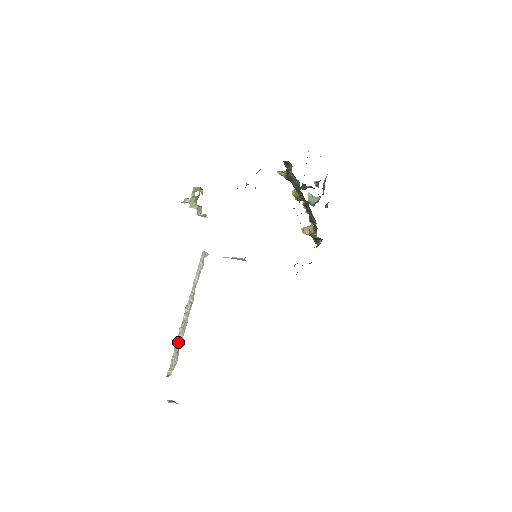
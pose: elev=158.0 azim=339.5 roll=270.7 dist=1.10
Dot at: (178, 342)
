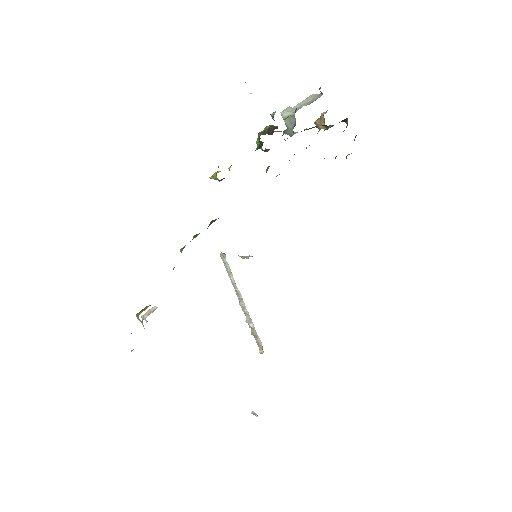
Dot at: (252, 330)
